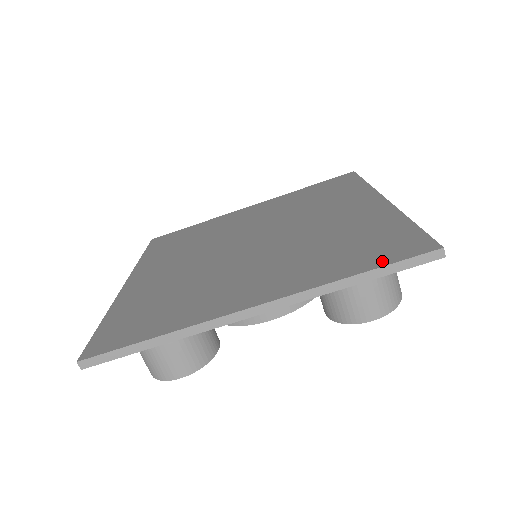
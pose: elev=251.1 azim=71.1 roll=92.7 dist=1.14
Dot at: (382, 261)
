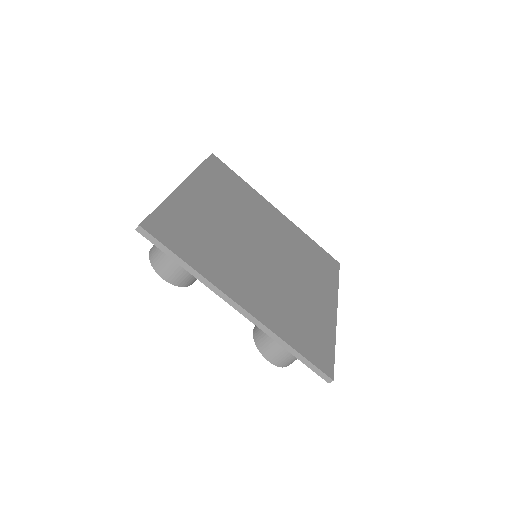
Dot at: (308, 355)
